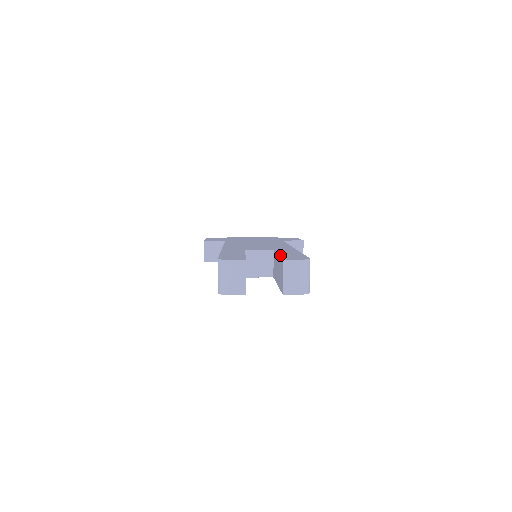
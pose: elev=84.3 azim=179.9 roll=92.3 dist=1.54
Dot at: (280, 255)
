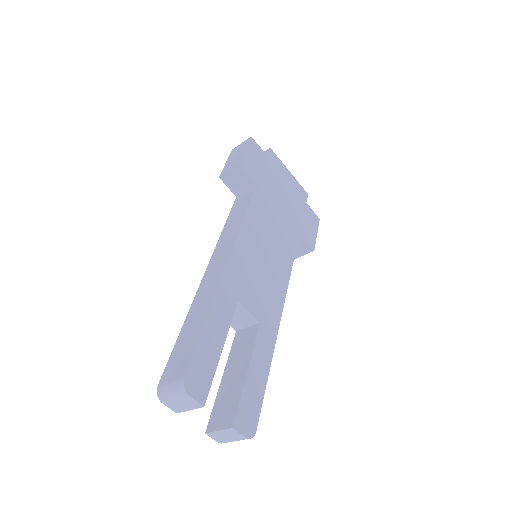
Dot at: (245, 385)
